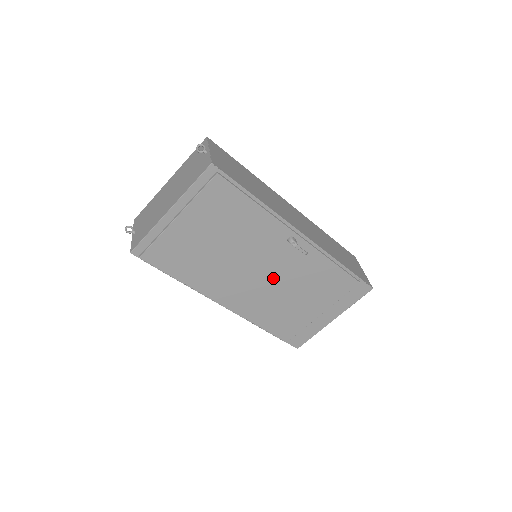
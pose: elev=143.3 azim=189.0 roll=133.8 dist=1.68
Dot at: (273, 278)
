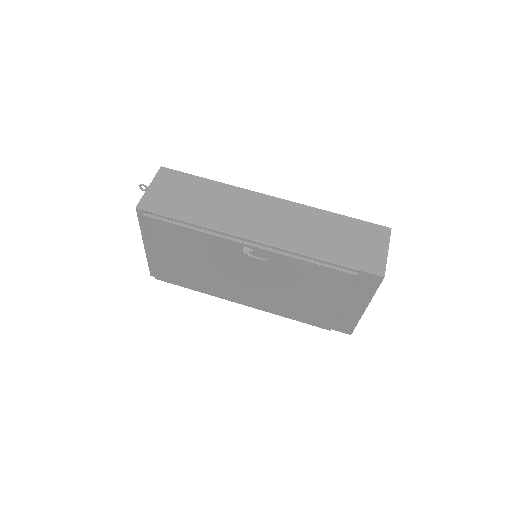
Dot at: (263, 281)
